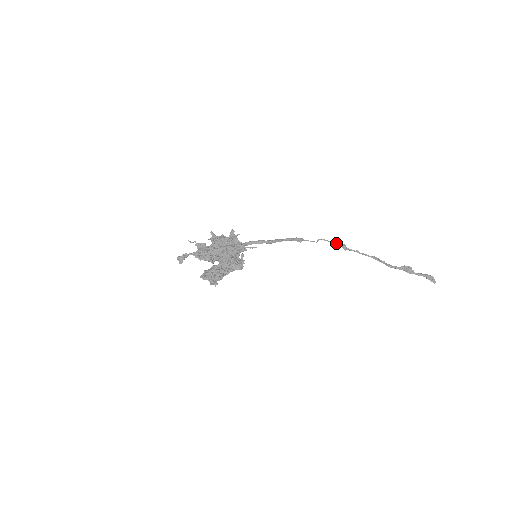
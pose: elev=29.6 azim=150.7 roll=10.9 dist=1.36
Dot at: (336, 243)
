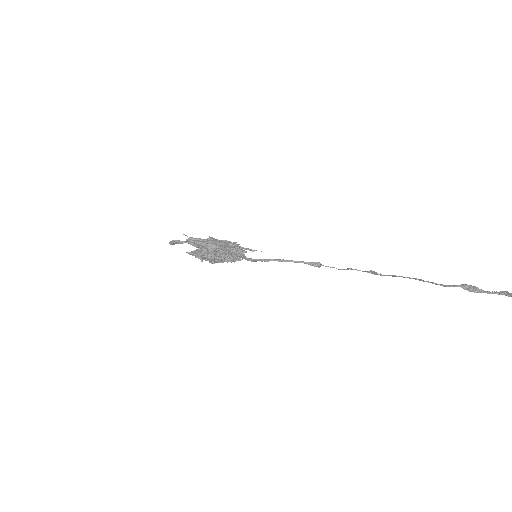
Dot at: (365, 271)
